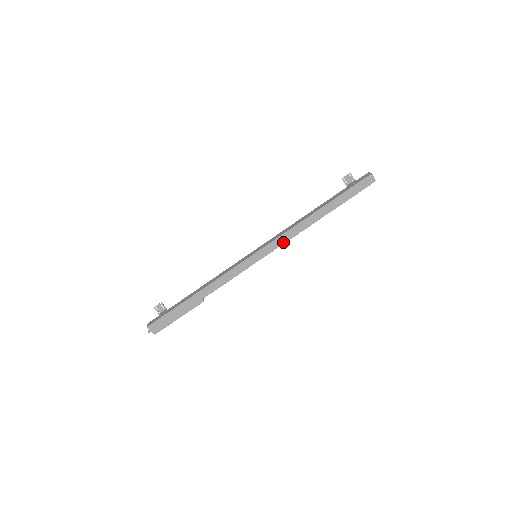
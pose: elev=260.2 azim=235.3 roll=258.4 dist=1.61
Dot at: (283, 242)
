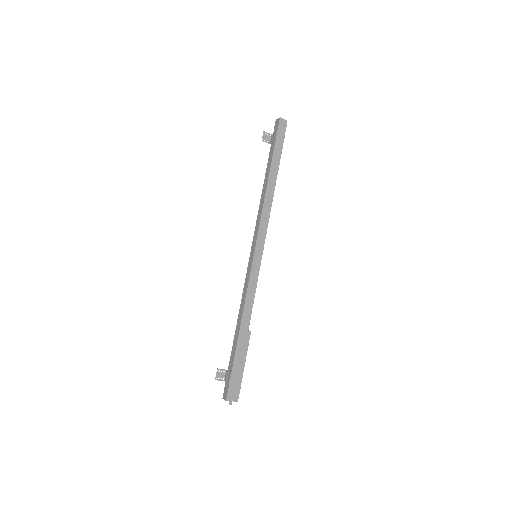
Dot at: (266, 225)
